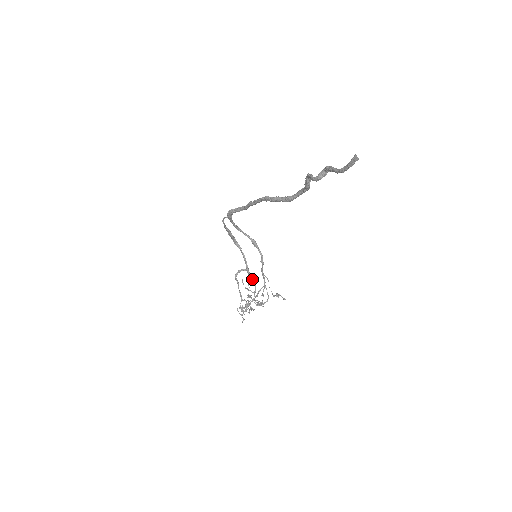
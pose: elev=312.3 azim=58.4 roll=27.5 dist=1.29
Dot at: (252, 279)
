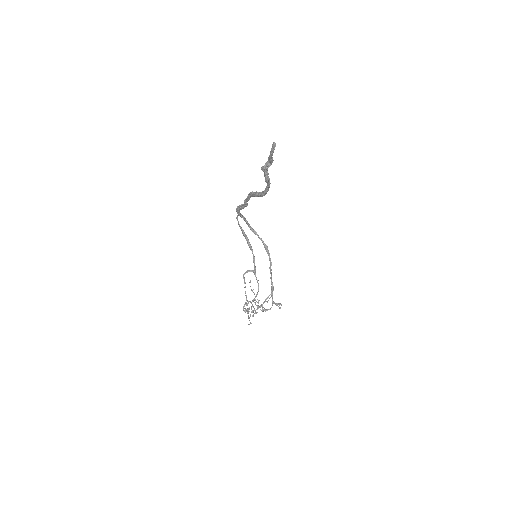
Dot at: (257, 282)
